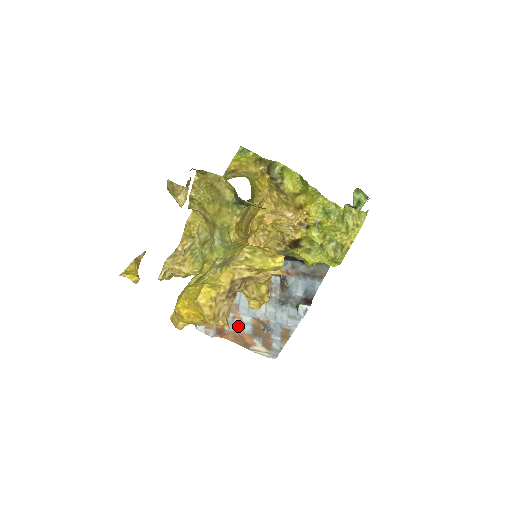
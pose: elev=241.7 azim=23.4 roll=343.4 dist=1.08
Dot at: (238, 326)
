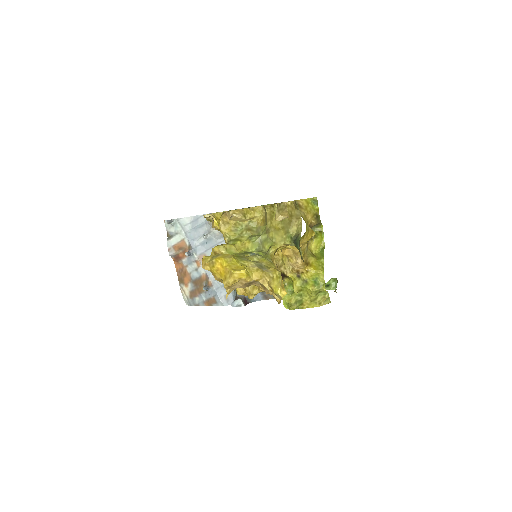
Dot at: (192, 267)
